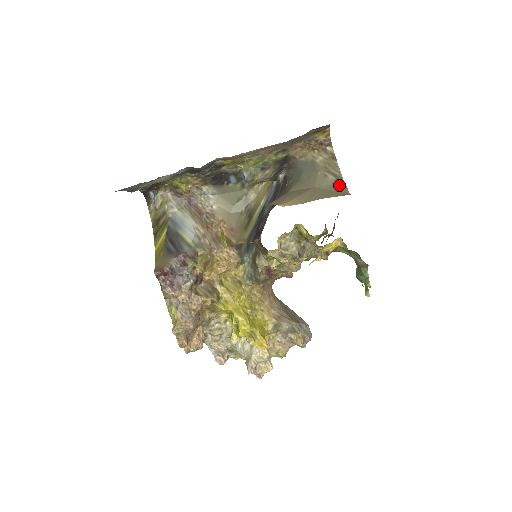
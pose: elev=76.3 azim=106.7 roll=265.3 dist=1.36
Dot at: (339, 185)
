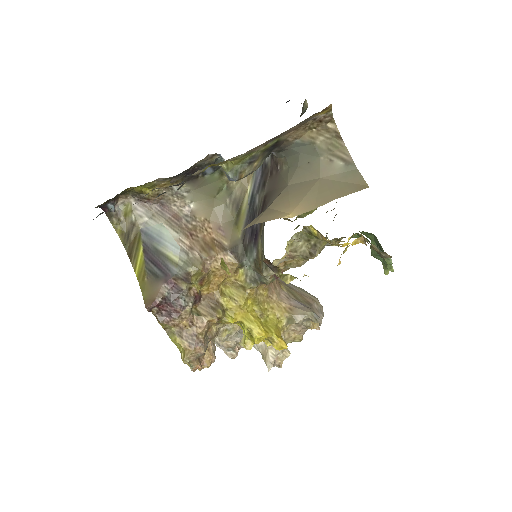
Dot at: (351, 173)
